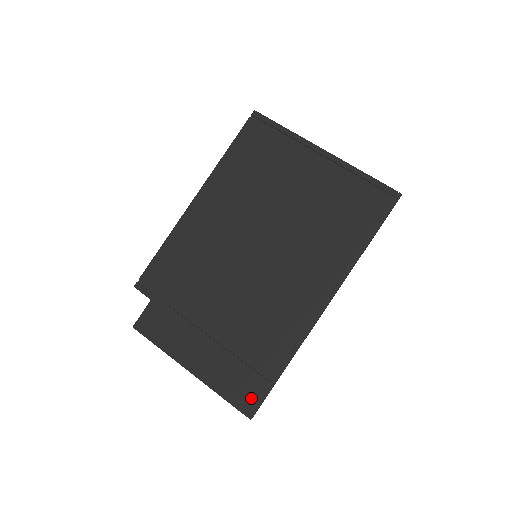
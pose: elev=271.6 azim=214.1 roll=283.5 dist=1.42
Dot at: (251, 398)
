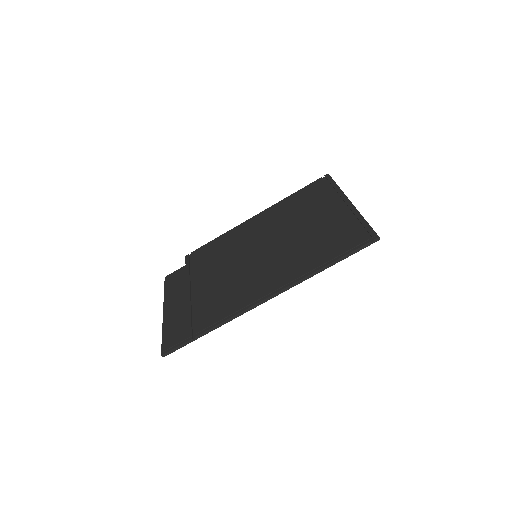
Dot at: (174, 341)
